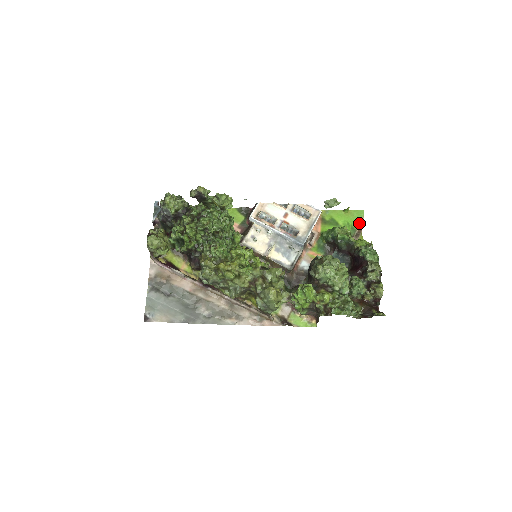
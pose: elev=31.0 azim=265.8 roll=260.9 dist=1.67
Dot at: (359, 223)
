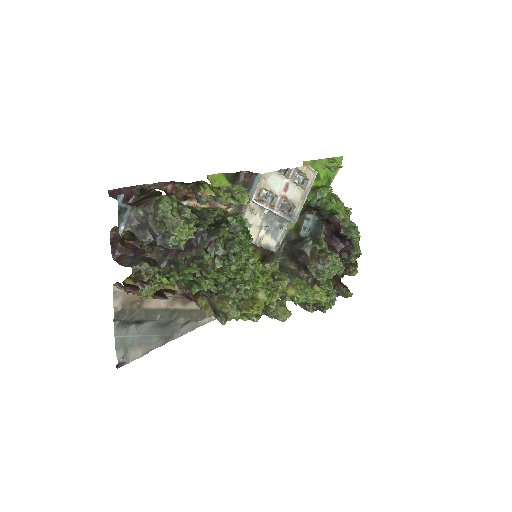
Dot at: (336, 173)
